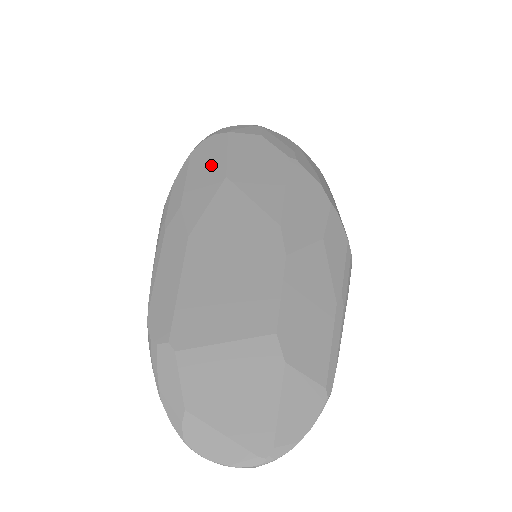
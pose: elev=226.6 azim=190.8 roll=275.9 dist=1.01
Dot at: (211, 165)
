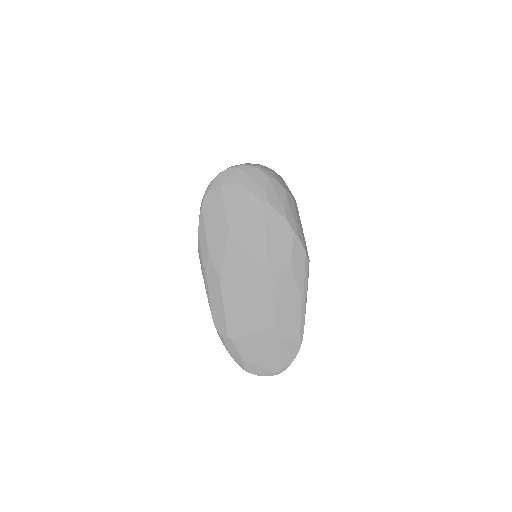
Dot at: (218, 220)
